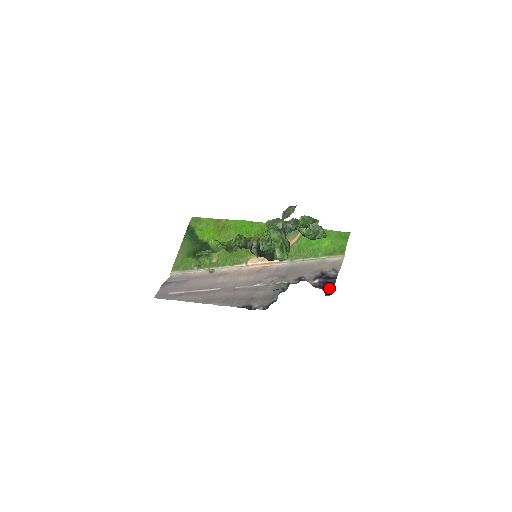
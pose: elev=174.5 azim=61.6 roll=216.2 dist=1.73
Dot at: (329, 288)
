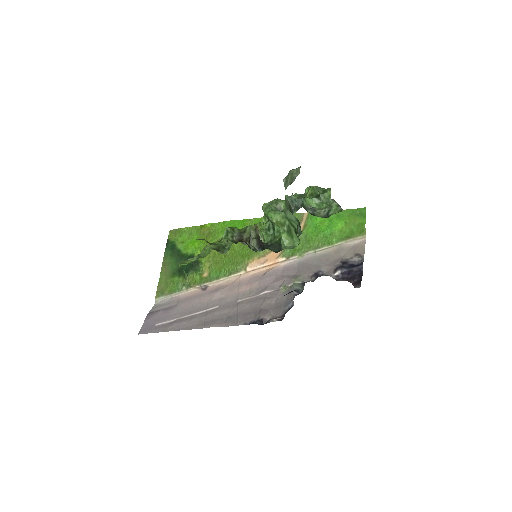
Dot at: (357, 278)
